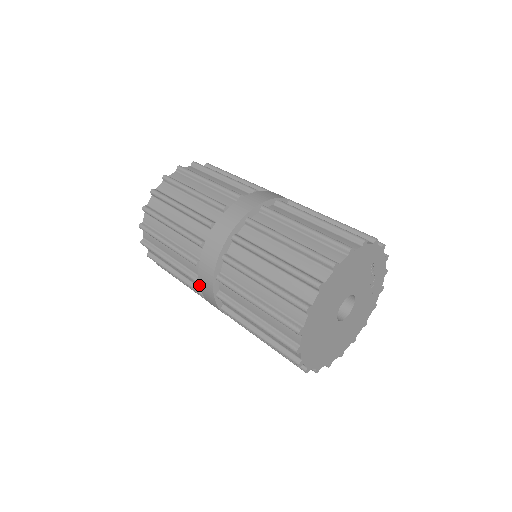
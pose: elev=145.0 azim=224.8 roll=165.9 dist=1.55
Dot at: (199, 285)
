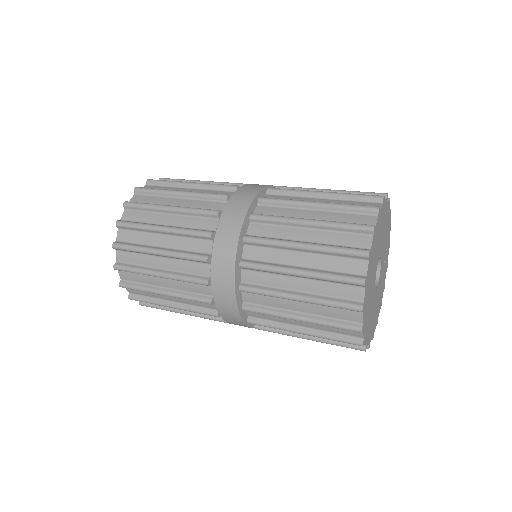
Dot at: (211, 262)
